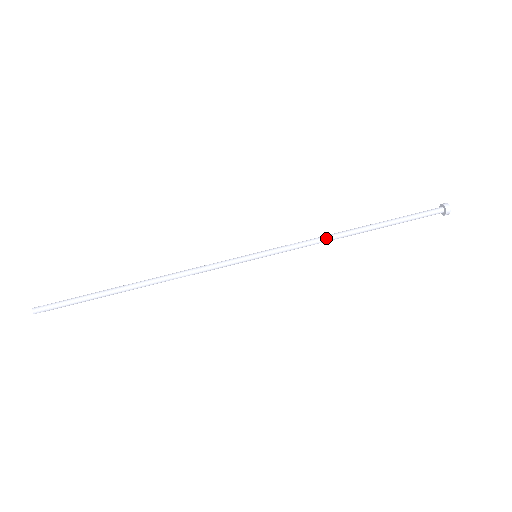
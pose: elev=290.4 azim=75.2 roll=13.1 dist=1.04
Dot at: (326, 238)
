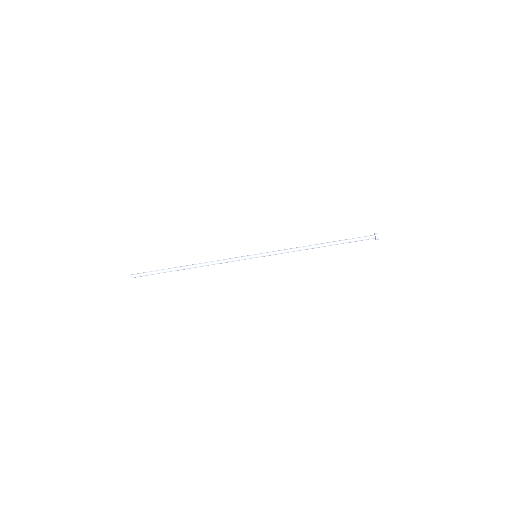
Dot at: (299, 248)
